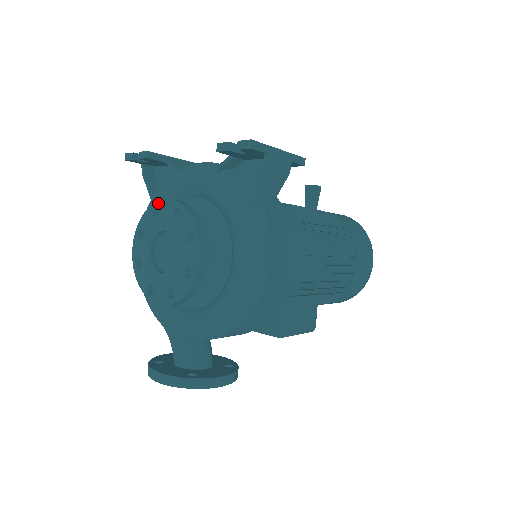
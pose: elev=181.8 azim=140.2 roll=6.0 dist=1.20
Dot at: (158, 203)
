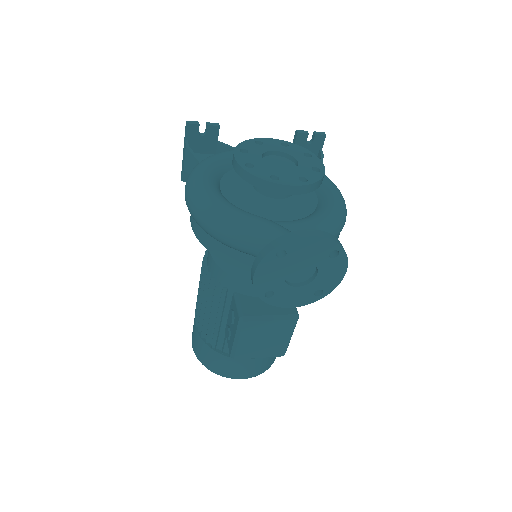
Dot at: (259, 139)
